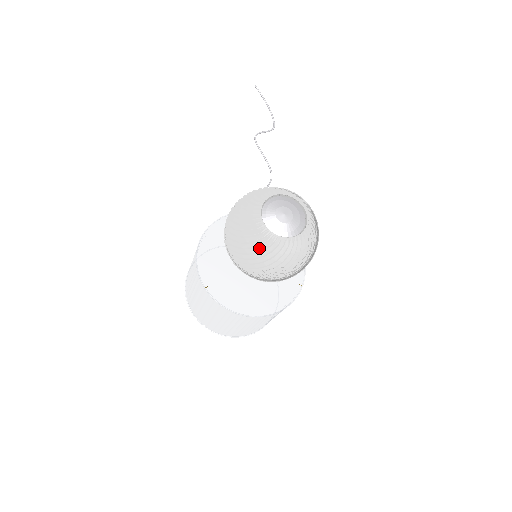
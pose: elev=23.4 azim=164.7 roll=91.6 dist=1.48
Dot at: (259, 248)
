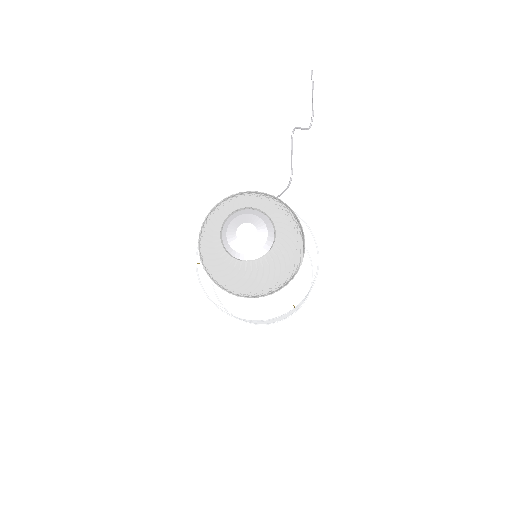
Dot at: (209, 256)
